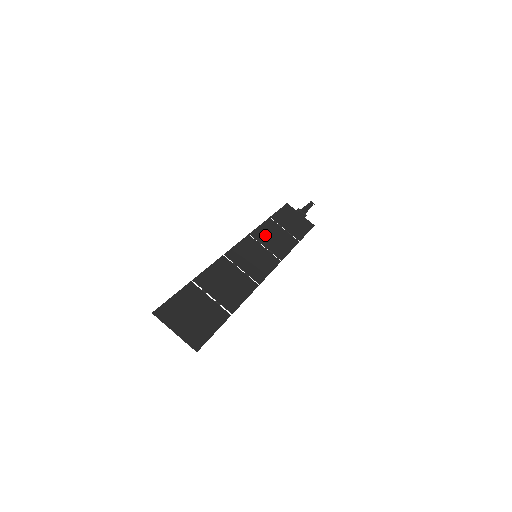
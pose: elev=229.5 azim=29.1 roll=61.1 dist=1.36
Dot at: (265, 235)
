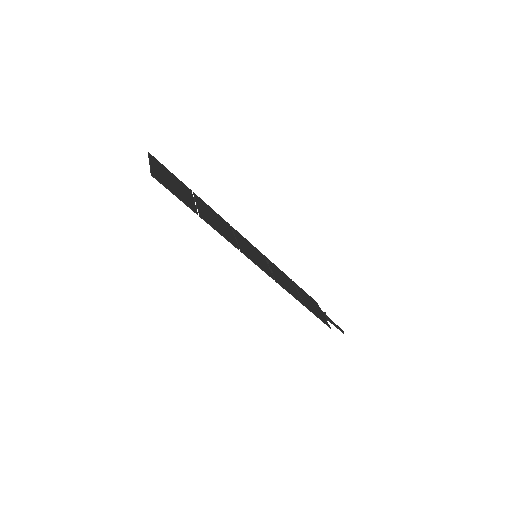
Dot at: (277, 270)
